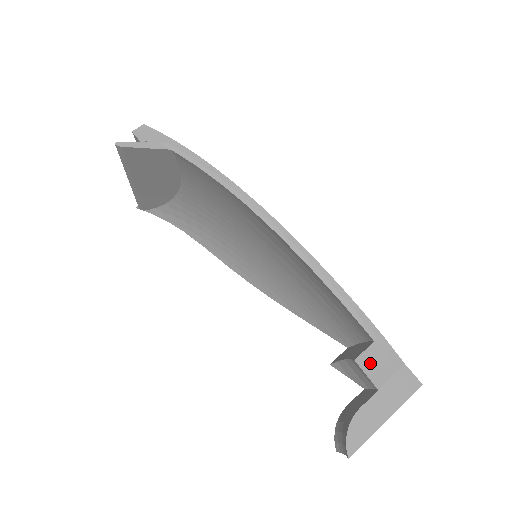
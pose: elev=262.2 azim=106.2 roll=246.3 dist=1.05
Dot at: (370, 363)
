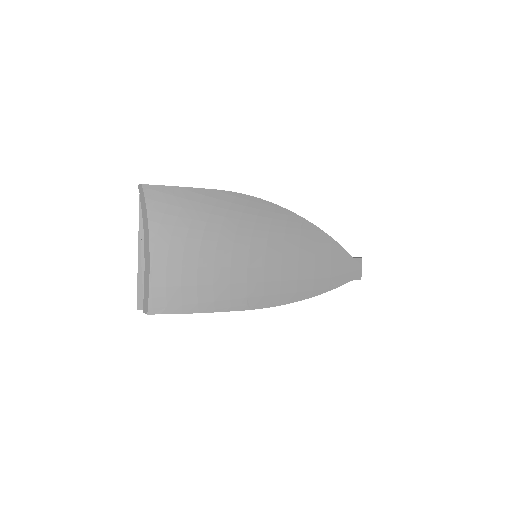
Dot at: occluded
